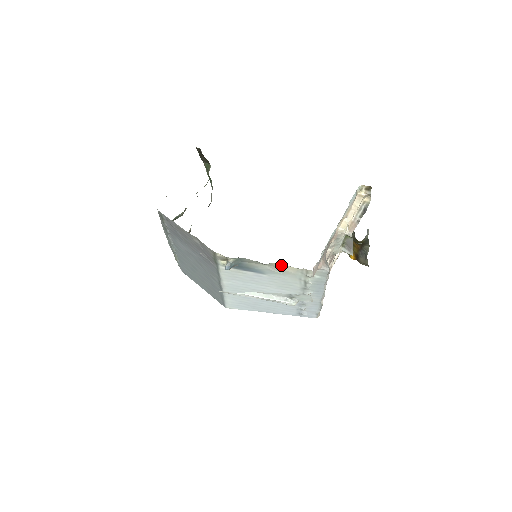
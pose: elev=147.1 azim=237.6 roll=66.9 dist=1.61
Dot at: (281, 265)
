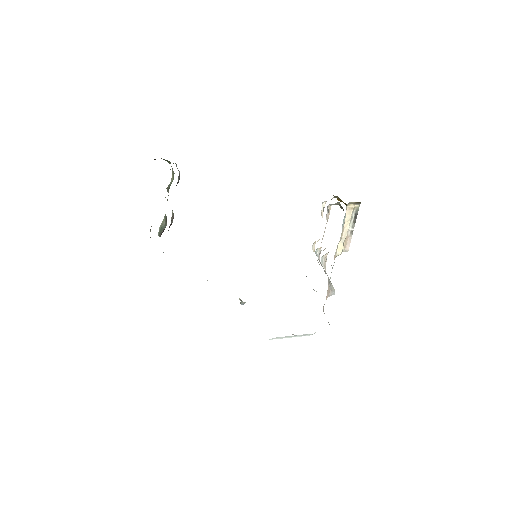
Dot at: occluded
